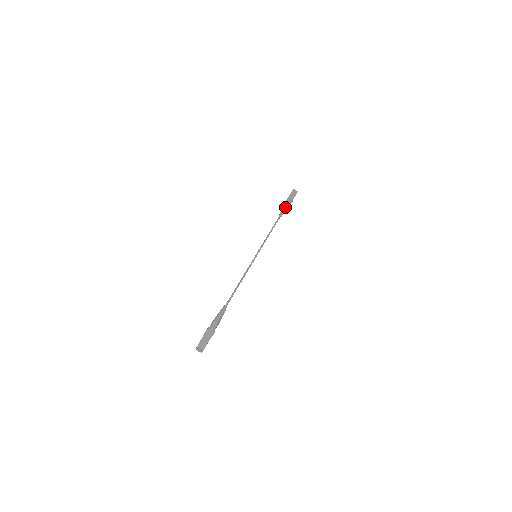
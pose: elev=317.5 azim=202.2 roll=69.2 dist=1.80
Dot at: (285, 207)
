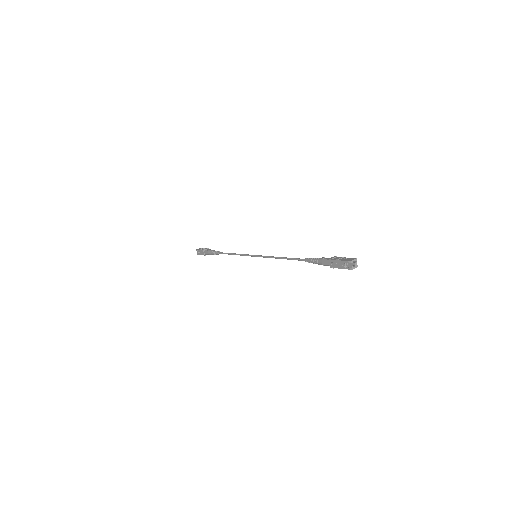
Dot at: (212, 250)
